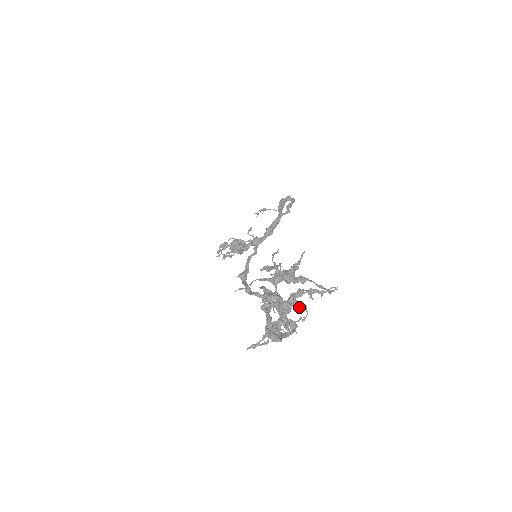
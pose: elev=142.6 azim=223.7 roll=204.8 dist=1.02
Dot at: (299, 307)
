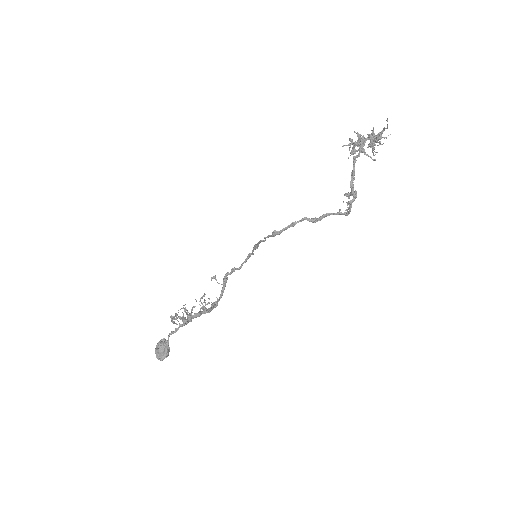
Dot at: occluded
